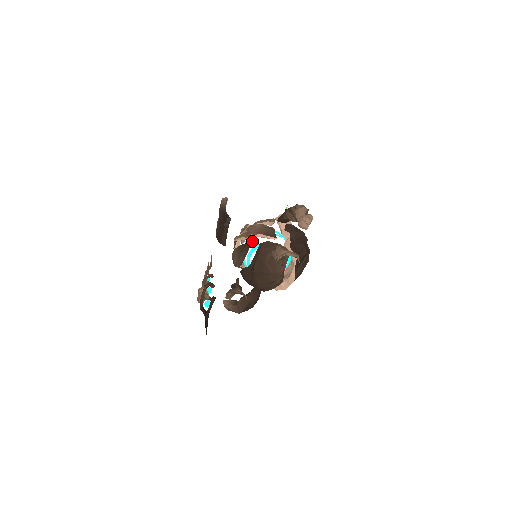
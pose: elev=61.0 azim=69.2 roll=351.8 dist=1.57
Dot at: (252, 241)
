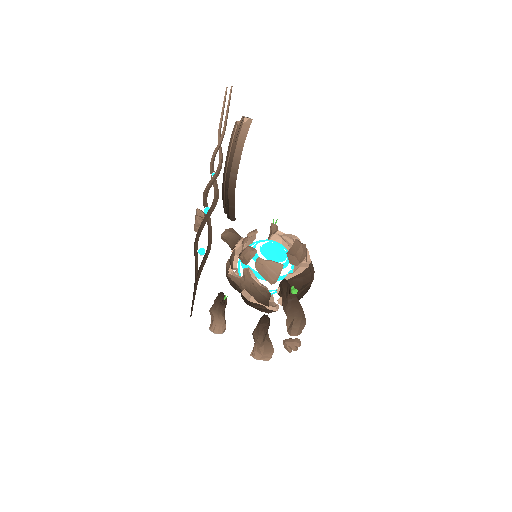
Dot at: occluded
